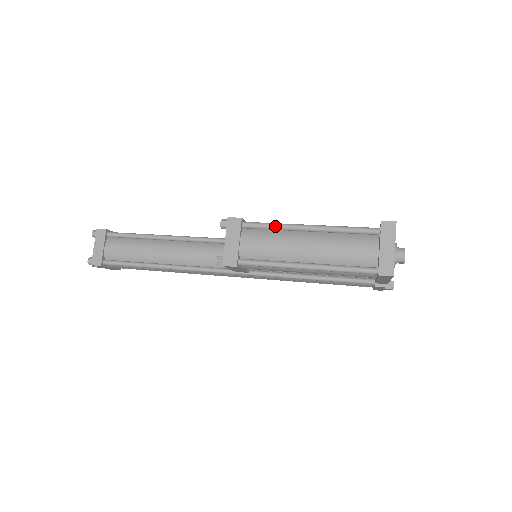
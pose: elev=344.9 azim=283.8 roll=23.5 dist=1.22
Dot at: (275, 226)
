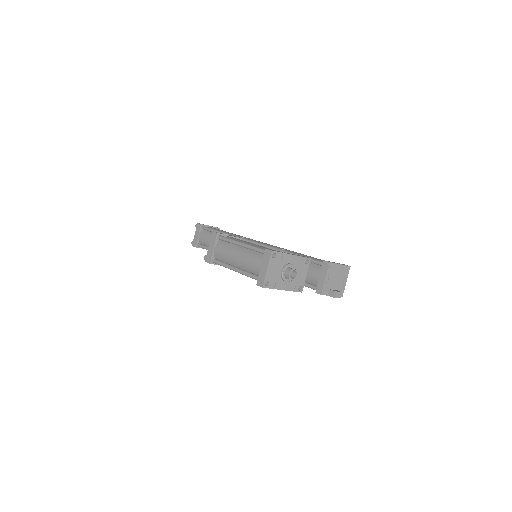
Dot at: (230, 241)
